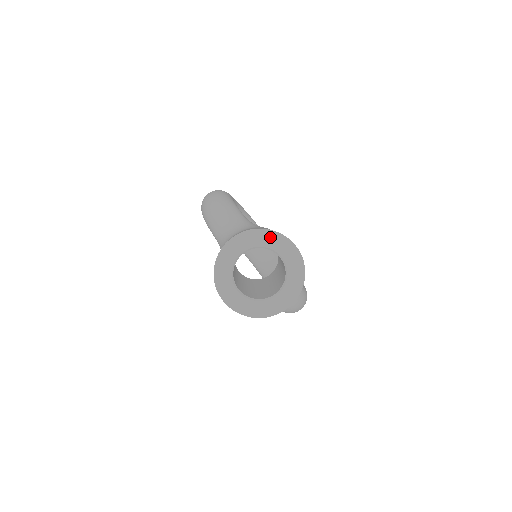
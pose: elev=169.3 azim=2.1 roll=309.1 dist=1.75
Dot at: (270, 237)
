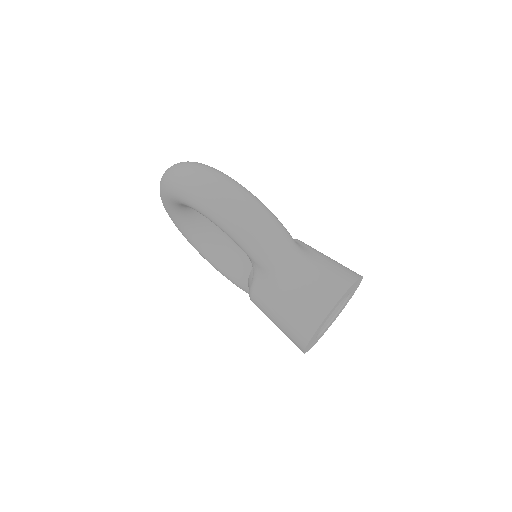
Dot at: occluded
